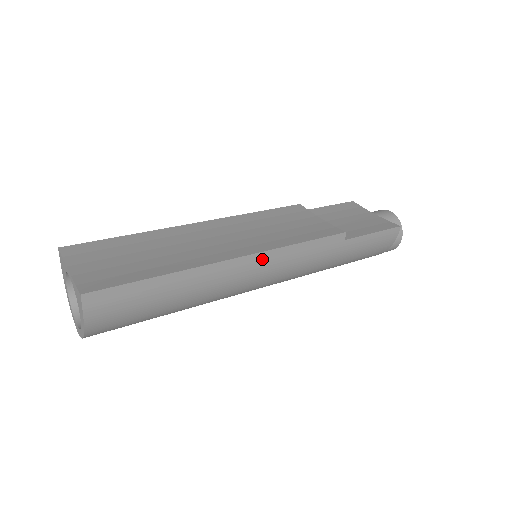
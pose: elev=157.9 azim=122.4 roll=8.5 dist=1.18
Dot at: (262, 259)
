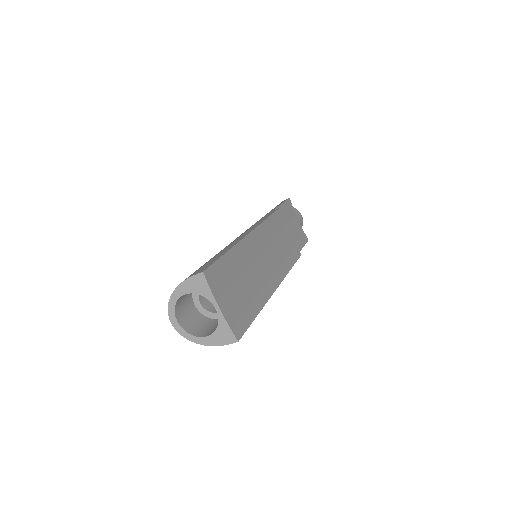
Dot at: occluded
